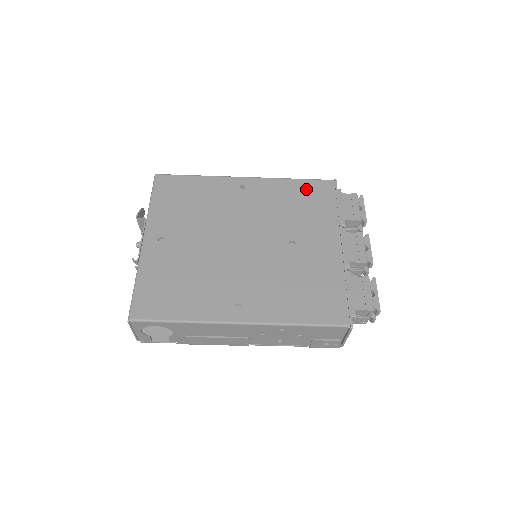
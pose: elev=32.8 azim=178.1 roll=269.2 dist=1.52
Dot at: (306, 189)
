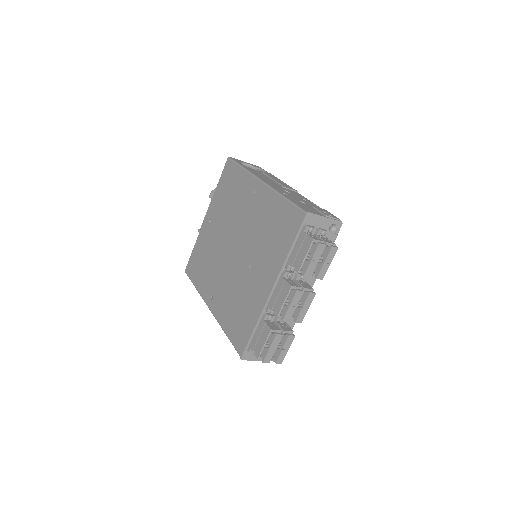
Dot at: (283, 214)
